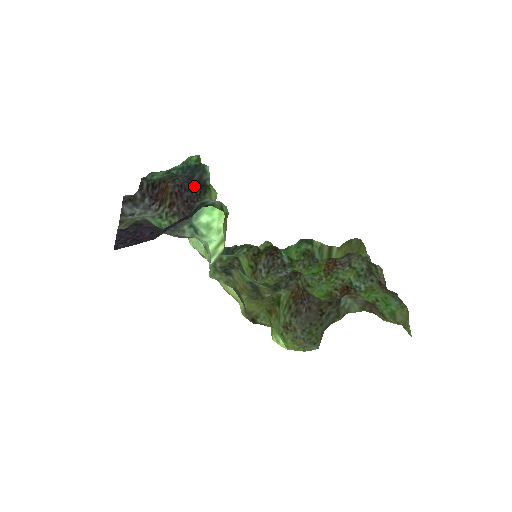
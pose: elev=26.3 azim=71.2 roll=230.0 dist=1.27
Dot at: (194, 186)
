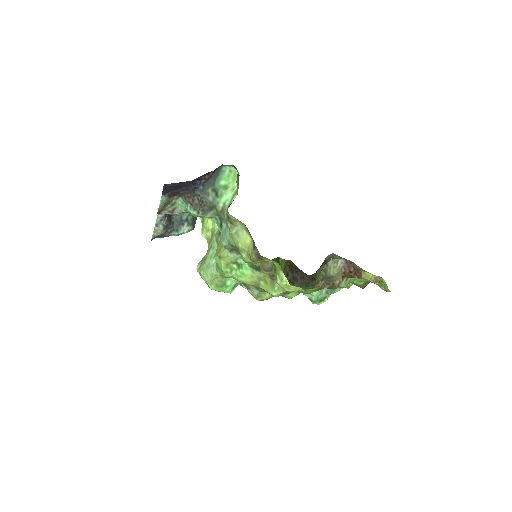
Dot at: occluded
